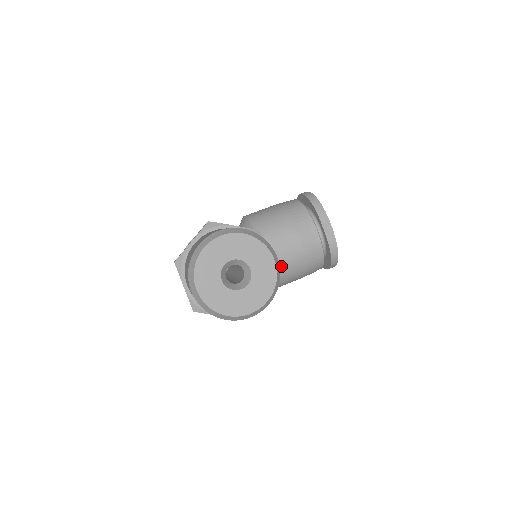
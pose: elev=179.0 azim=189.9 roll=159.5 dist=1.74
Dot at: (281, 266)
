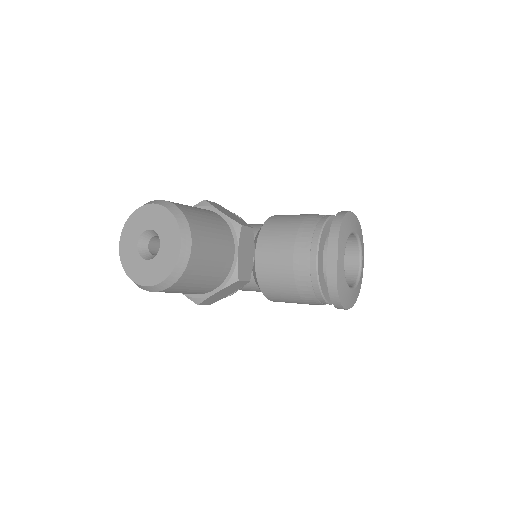
Dot at: (268, 275)
